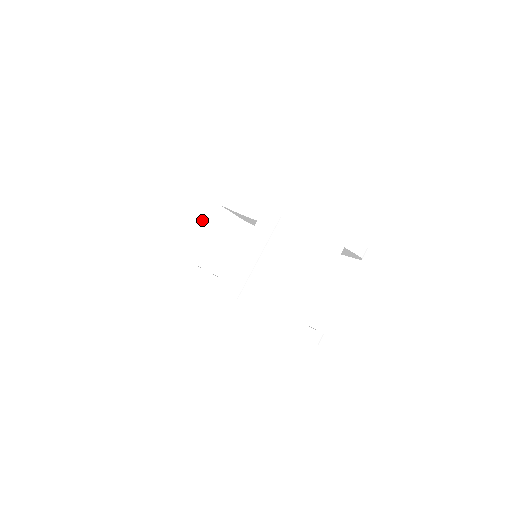
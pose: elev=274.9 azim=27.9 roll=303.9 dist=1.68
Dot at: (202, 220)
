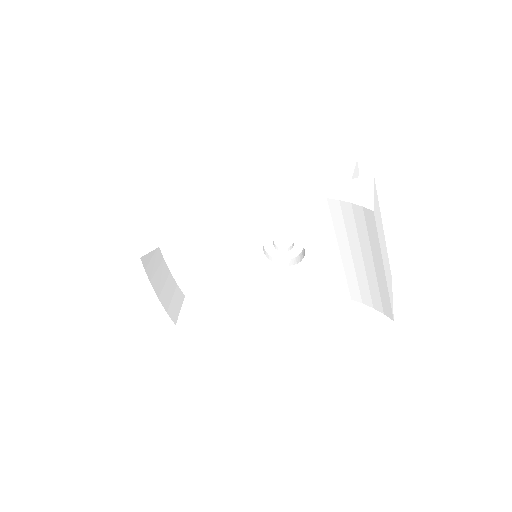
Dot at: (144, 288)
